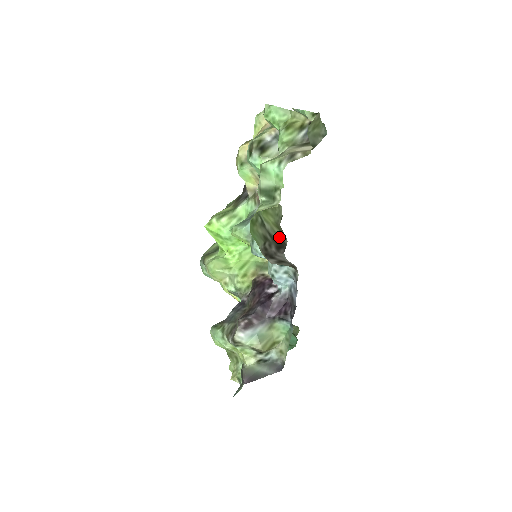
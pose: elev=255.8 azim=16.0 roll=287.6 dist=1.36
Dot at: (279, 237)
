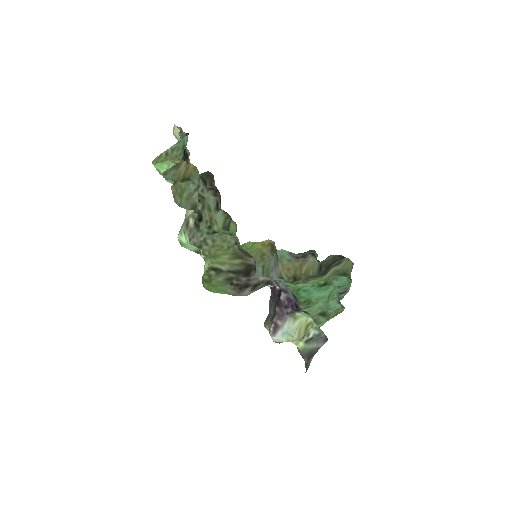
Dot at: (242, 265)
